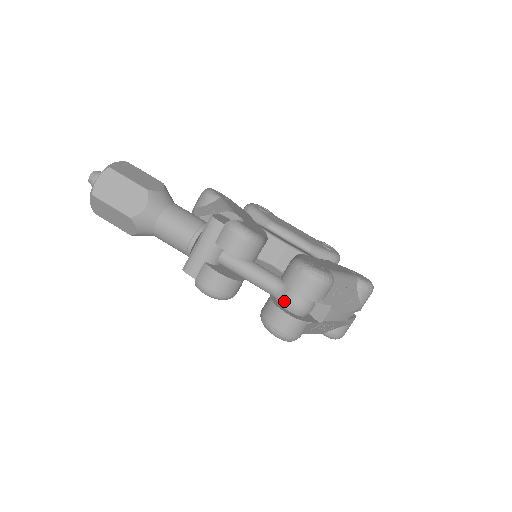
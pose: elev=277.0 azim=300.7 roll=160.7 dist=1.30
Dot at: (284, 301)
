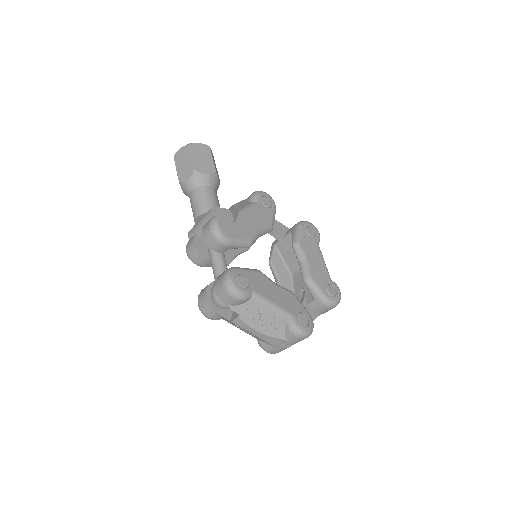
Dot at: (212, 288)
